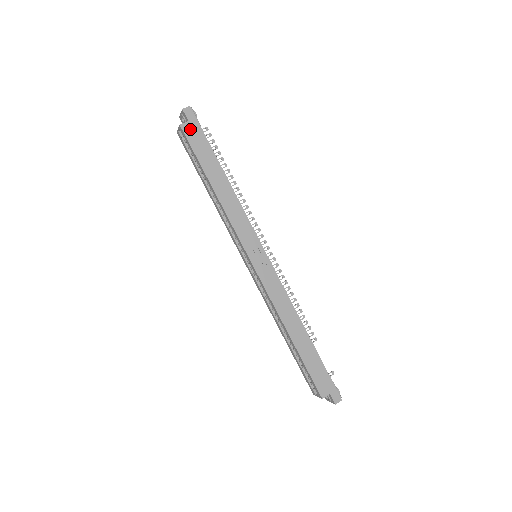
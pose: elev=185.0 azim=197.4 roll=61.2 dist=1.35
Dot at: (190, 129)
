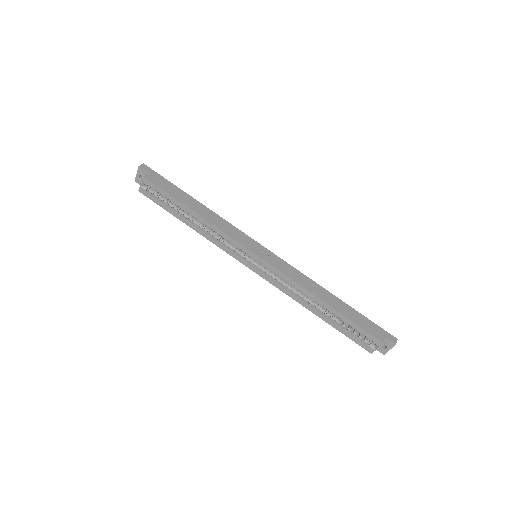
Dot at: (152, 177)
